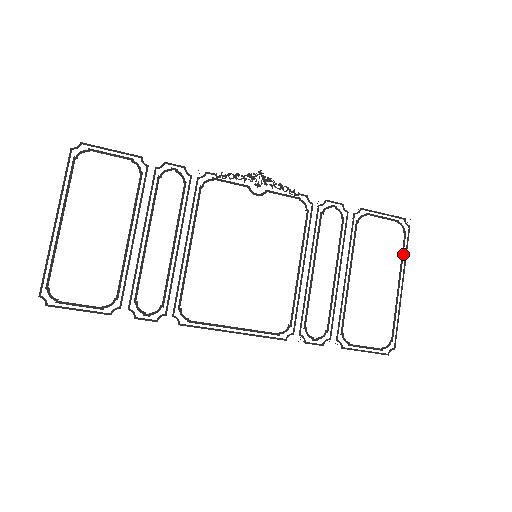
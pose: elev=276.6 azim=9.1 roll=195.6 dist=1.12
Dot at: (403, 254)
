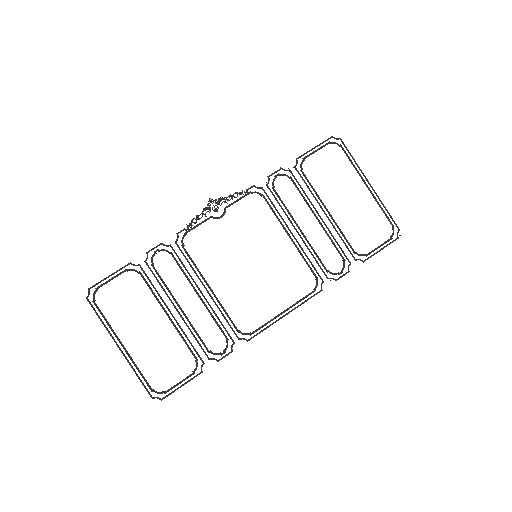
Dot at: (352, 162)
